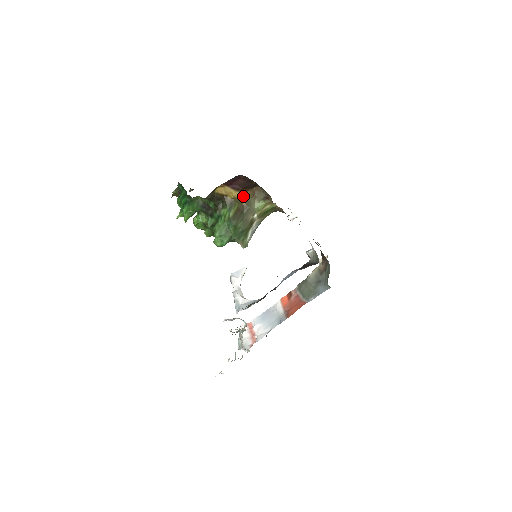
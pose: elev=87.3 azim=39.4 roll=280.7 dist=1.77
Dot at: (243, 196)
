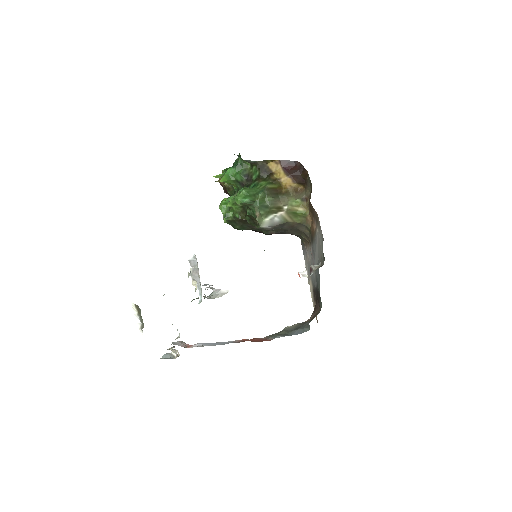
Dot at: (287, 184)
